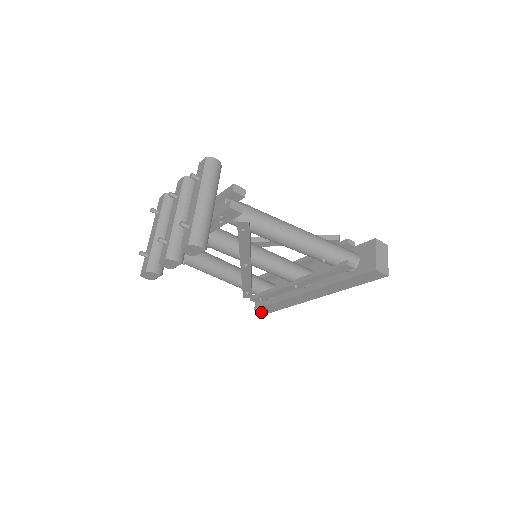
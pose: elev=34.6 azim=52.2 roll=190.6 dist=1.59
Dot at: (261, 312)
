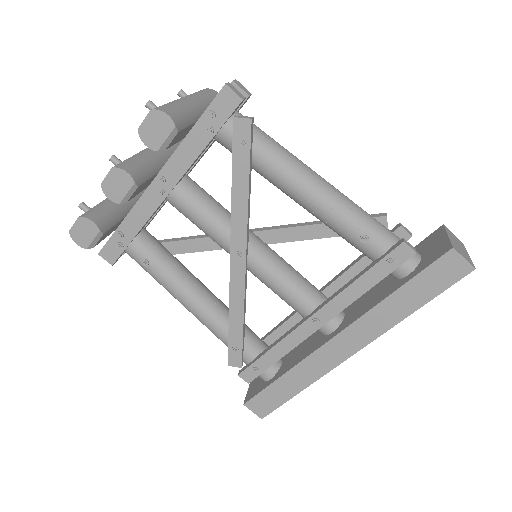
Dot at: (254, 412)
